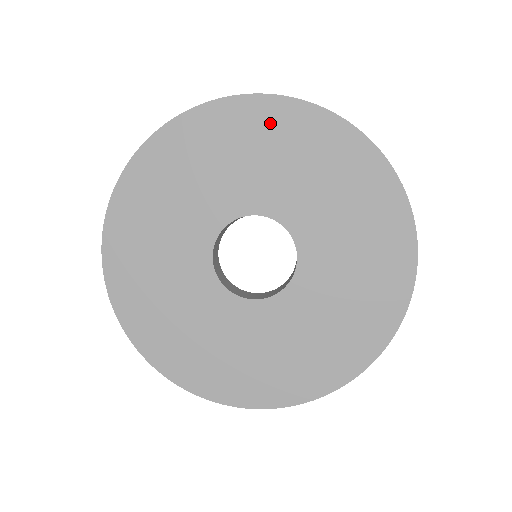
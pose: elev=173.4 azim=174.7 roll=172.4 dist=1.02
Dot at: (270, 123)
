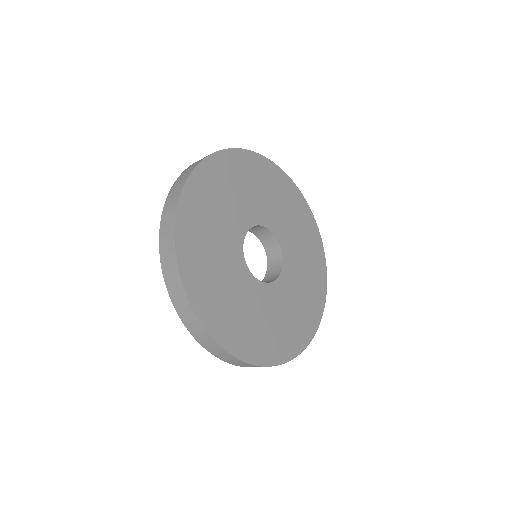
Dot at: (287, 190)
